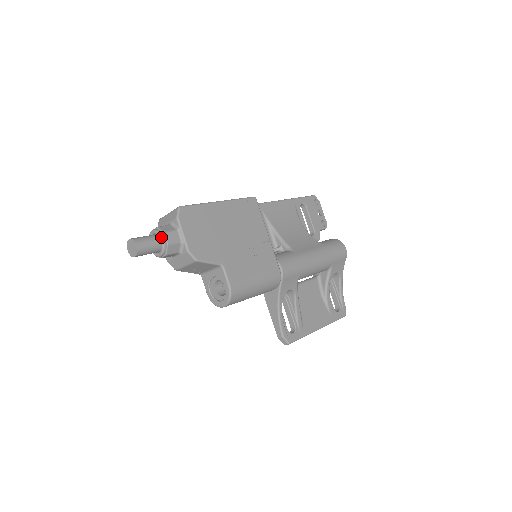
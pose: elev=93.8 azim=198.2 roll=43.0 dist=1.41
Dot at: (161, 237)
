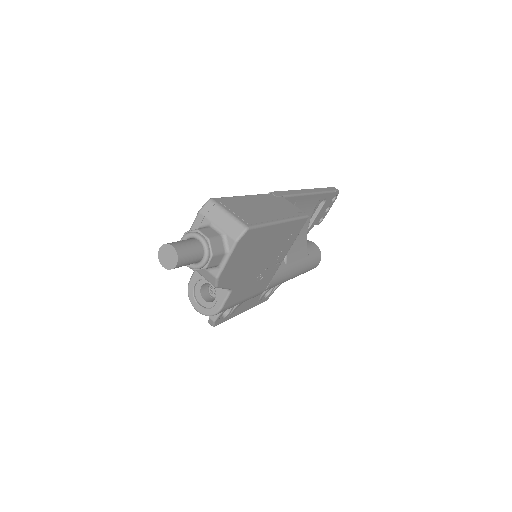
Dot at: (206, 258)
